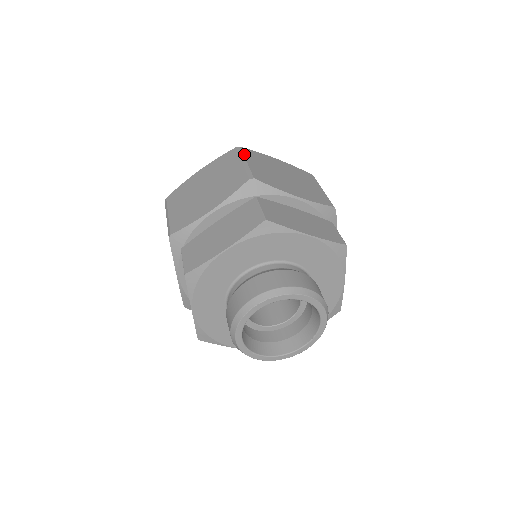
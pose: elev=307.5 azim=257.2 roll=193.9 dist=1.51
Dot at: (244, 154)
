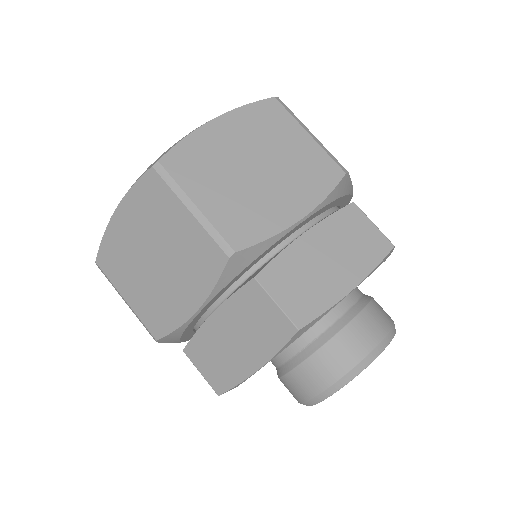
Dot at: (178, 182)
